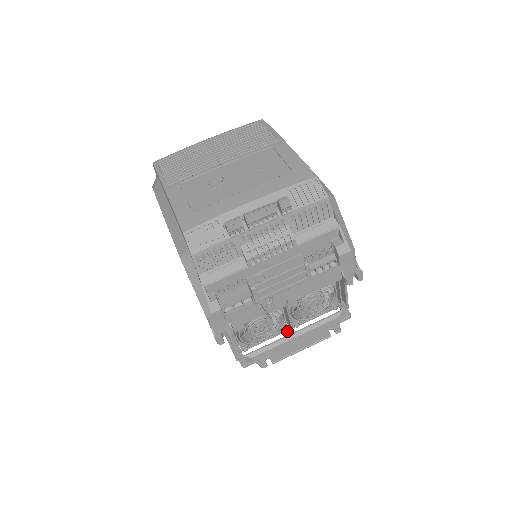
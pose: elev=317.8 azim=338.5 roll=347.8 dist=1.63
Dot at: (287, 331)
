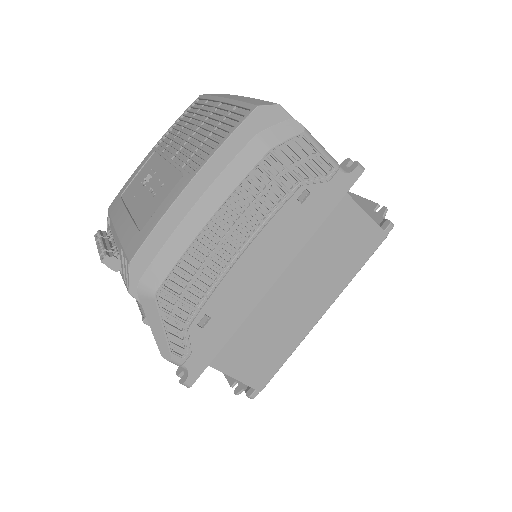
Dot at: occluded
